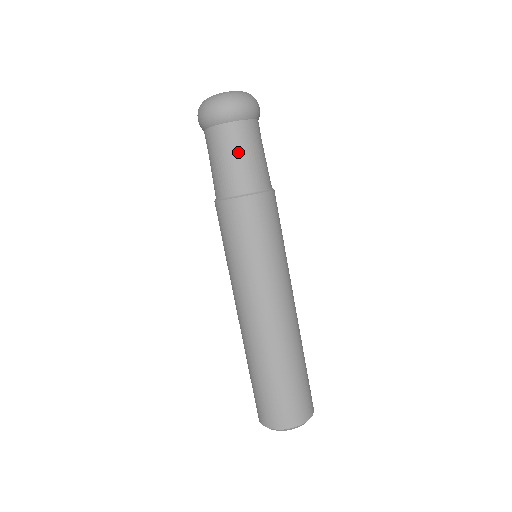
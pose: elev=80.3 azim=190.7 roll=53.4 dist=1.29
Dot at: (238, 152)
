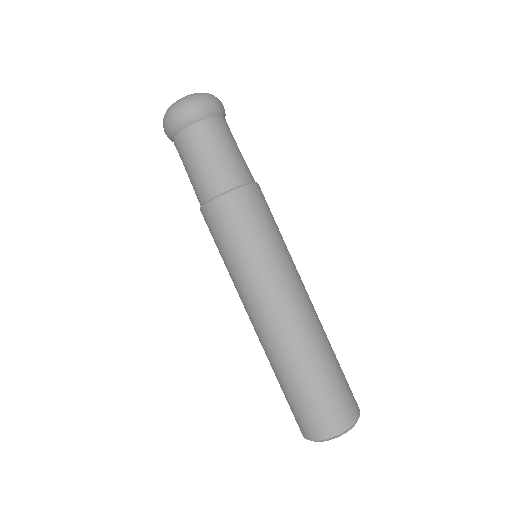
Dot at: (204, 153)
